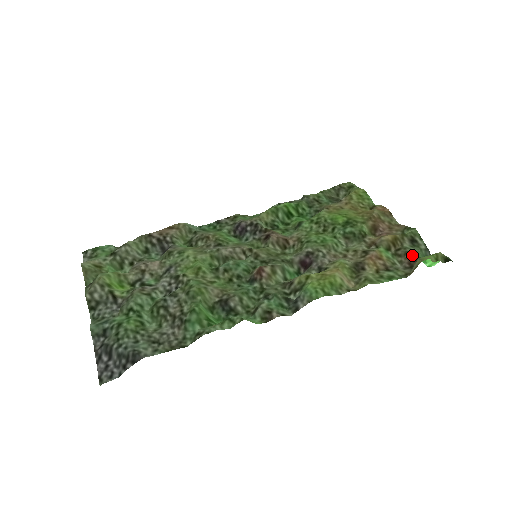
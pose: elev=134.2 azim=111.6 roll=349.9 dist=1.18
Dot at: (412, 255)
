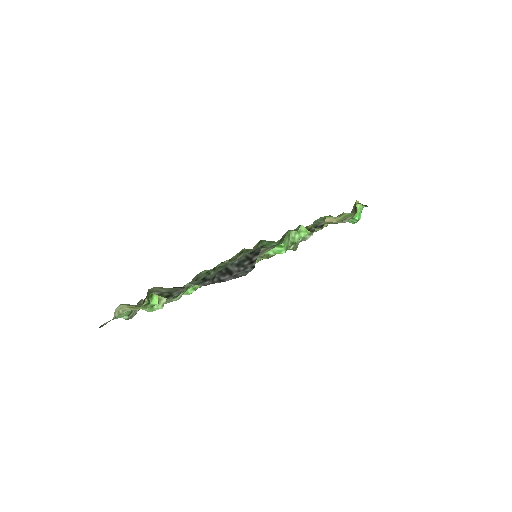
Dot at: occluded
